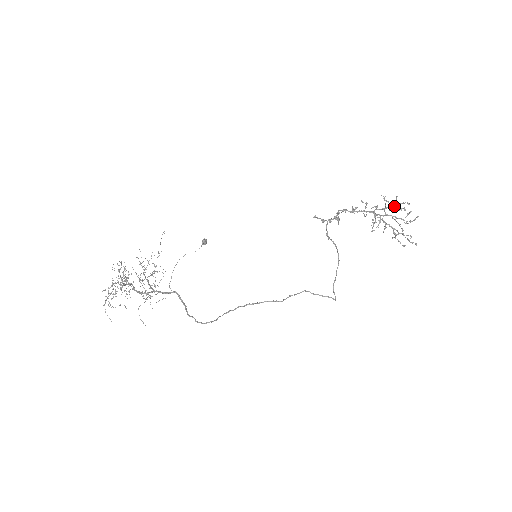
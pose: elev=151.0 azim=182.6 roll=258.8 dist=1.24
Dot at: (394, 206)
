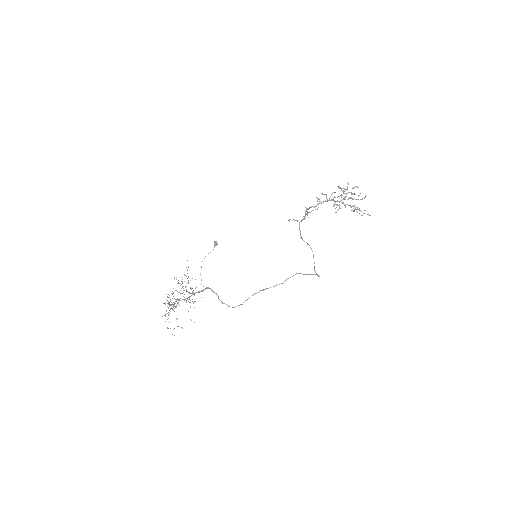
Dot at: (347, 193)
